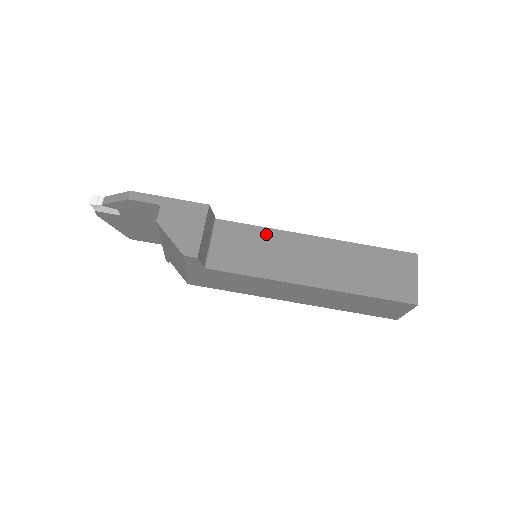
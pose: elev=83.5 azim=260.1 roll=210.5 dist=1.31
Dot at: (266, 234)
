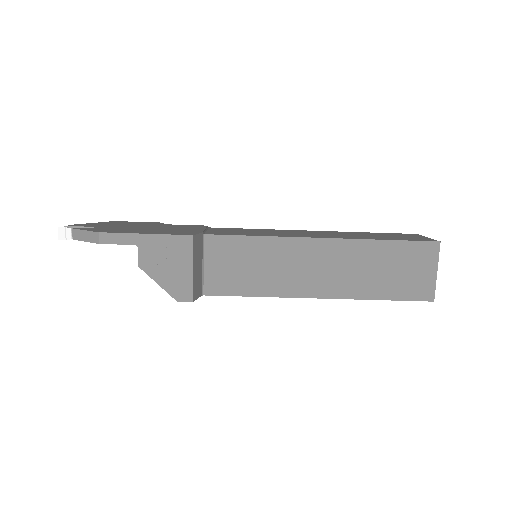
Dot at: (264, 245)
